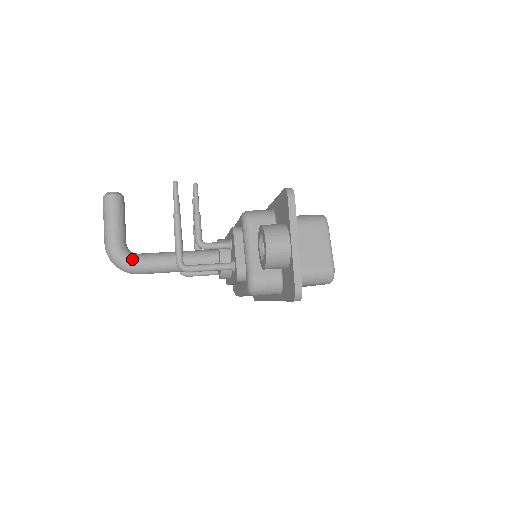
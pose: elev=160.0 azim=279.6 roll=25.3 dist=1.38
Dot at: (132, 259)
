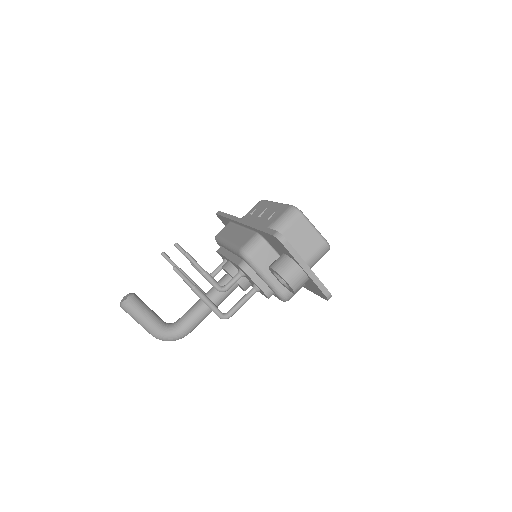
Dot at: (179, 330)
